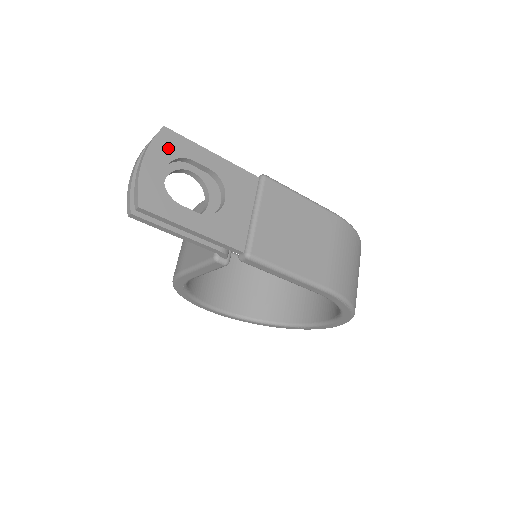
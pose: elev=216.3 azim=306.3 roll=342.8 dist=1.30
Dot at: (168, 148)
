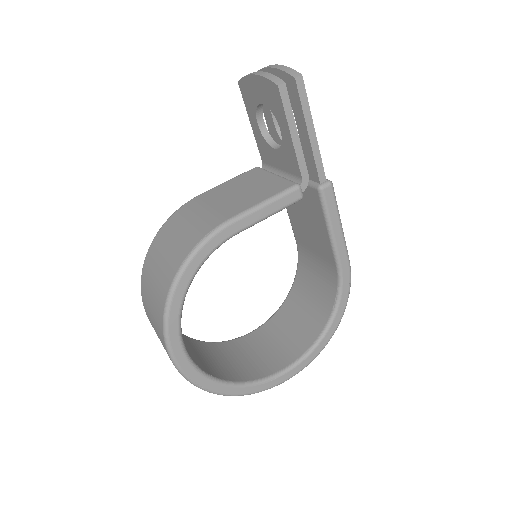
Dot at: occluded
